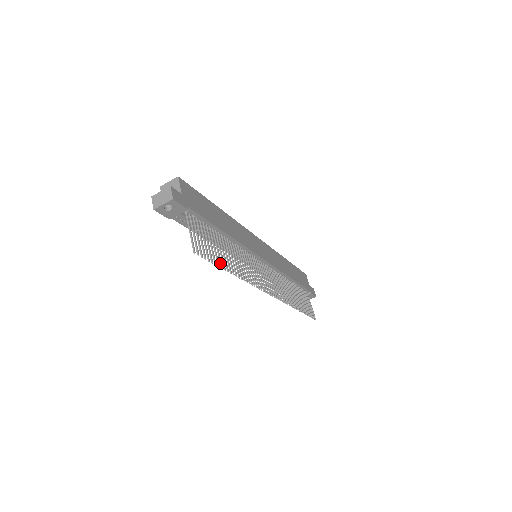
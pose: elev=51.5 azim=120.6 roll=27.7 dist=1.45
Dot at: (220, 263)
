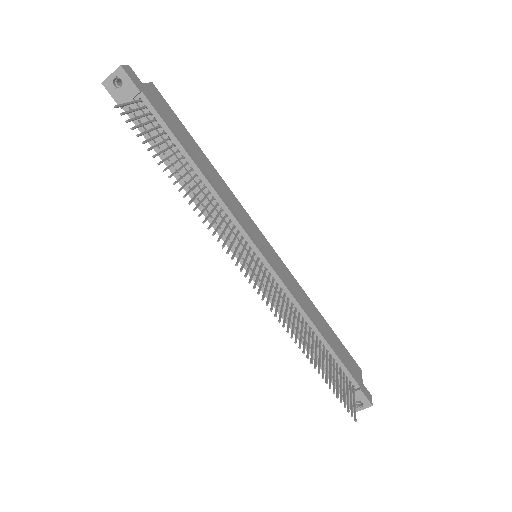
Dot at: (160, 161)
